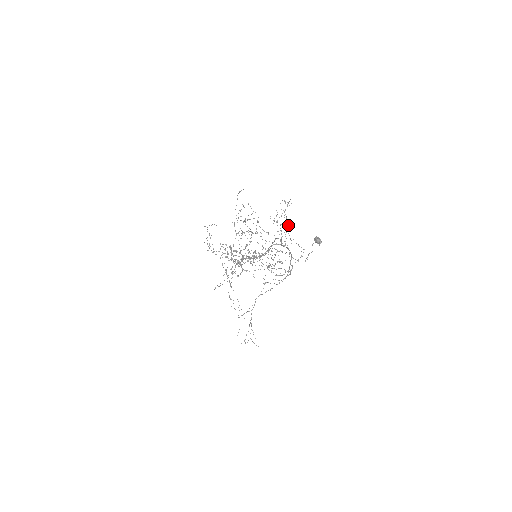
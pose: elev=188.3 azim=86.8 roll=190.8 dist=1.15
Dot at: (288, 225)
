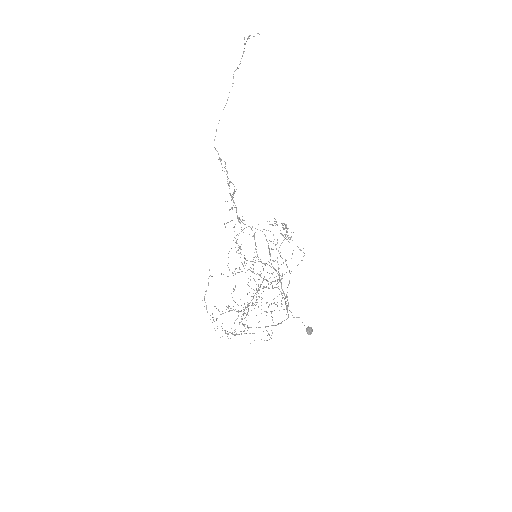
Dot at: (288, 235)
